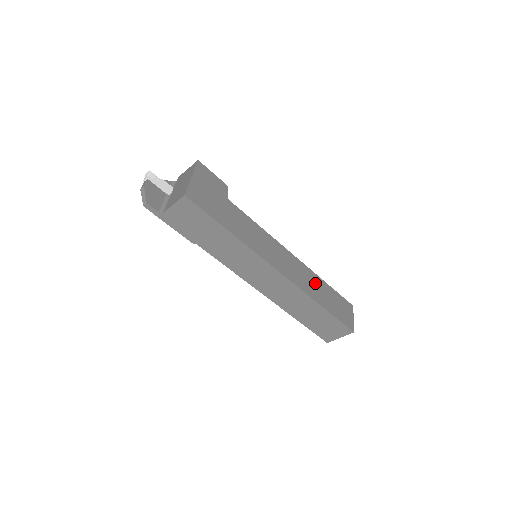
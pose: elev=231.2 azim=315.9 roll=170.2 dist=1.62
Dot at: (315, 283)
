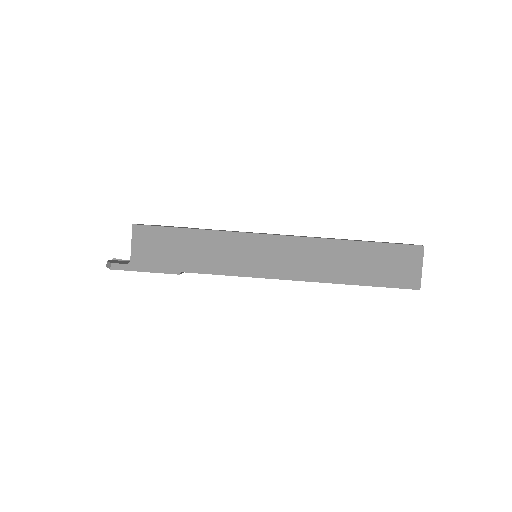
Dot at: occluded
